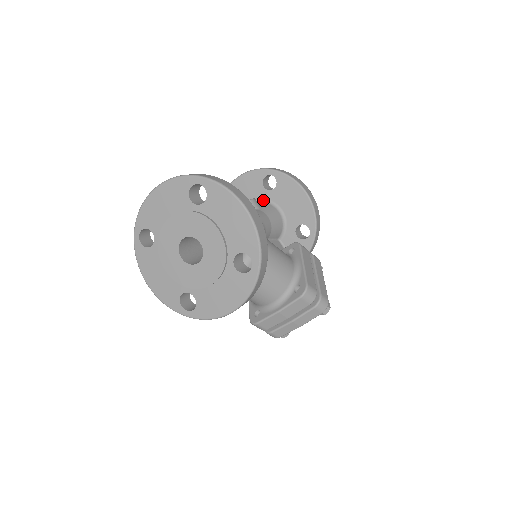
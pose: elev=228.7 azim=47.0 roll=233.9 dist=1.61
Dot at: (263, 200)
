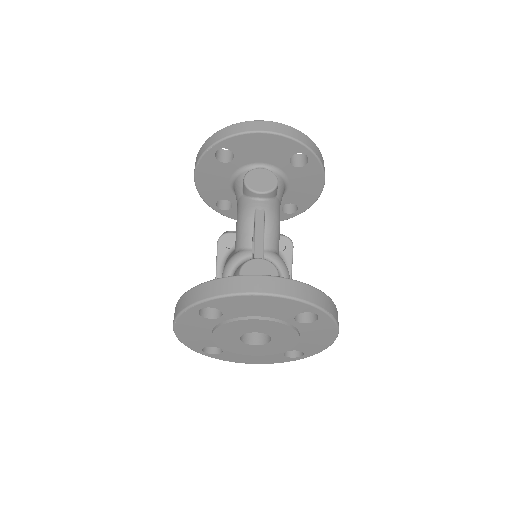
Dot at: (278, 169)
